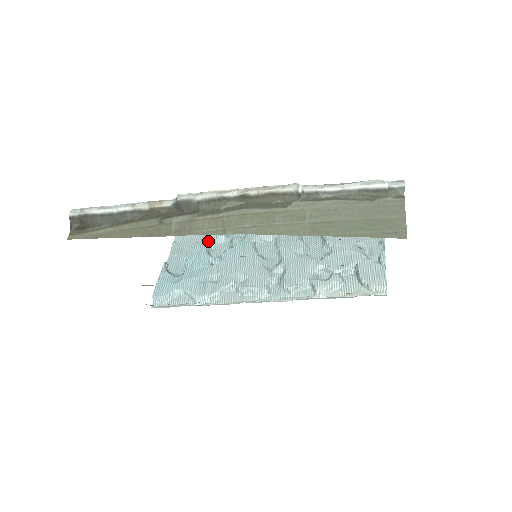
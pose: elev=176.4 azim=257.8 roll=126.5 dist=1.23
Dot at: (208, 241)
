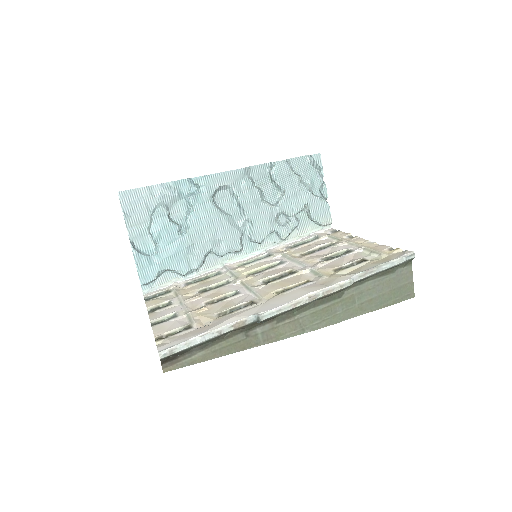
Dot at: (165, 207)
